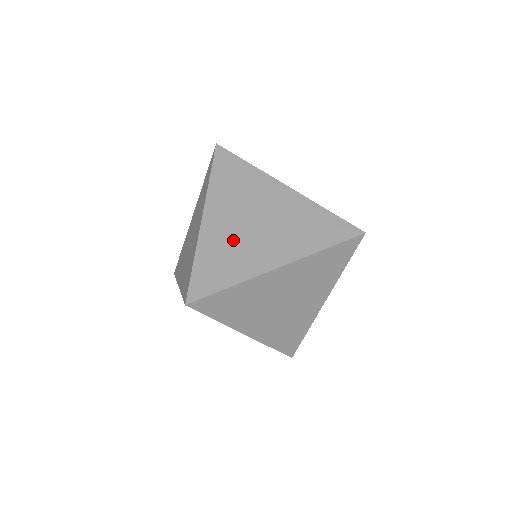
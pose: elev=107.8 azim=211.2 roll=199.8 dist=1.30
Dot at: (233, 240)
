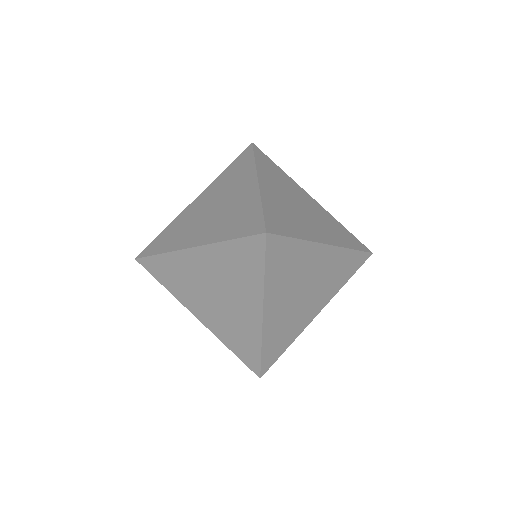
Dot at: (288, 208)
